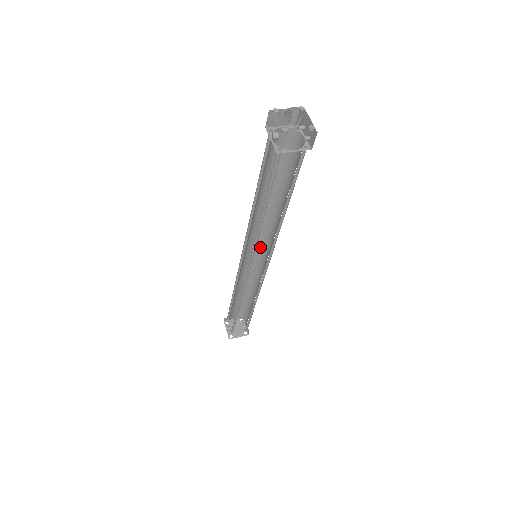
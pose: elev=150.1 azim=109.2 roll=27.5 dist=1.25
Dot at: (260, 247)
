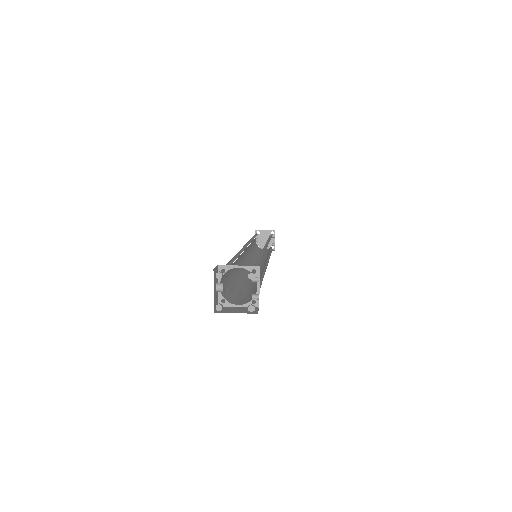
Dot at: (264, 246)
